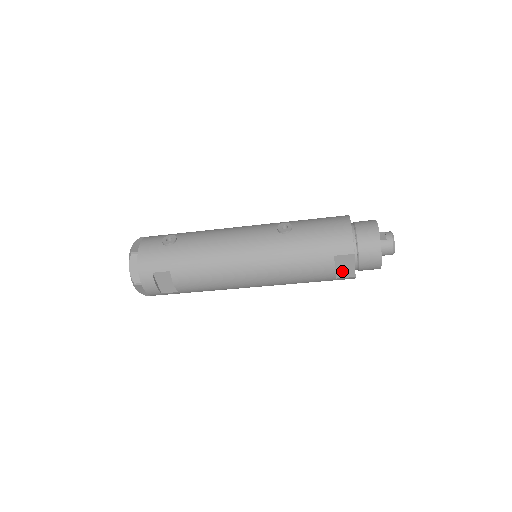
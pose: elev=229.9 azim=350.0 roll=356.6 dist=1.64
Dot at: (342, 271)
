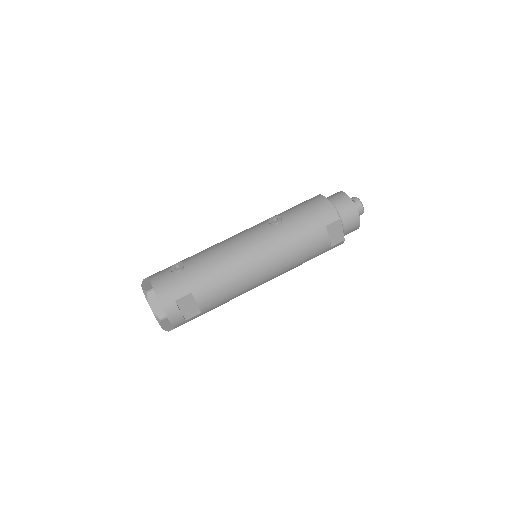
Dot at: (334, 238)
